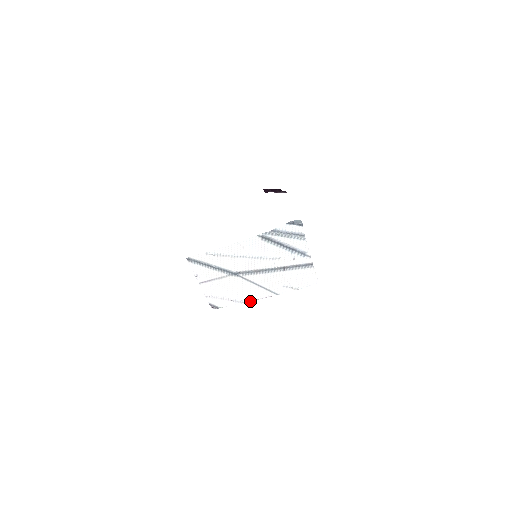
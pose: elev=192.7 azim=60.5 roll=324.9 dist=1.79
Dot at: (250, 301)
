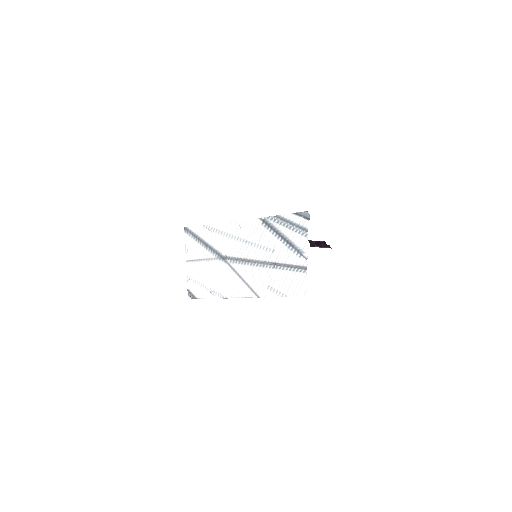
Dot at: (228, 297)
